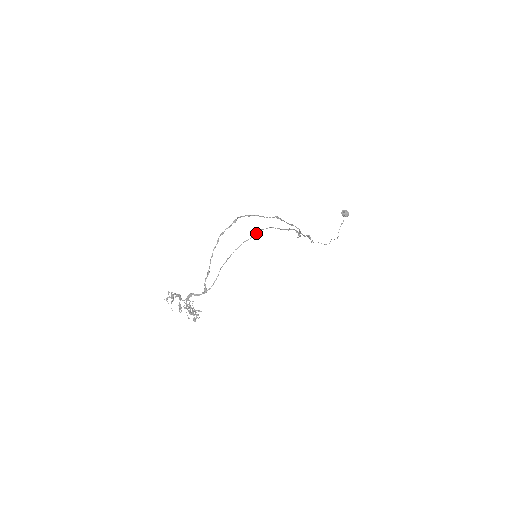
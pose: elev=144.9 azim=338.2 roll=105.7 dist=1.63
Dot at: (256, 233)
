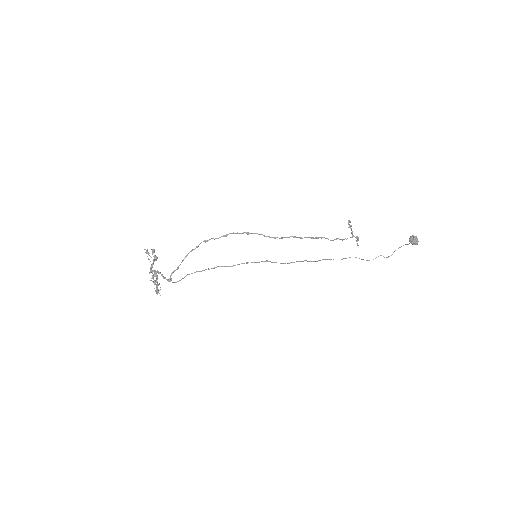
Dot at: (238, 264)
